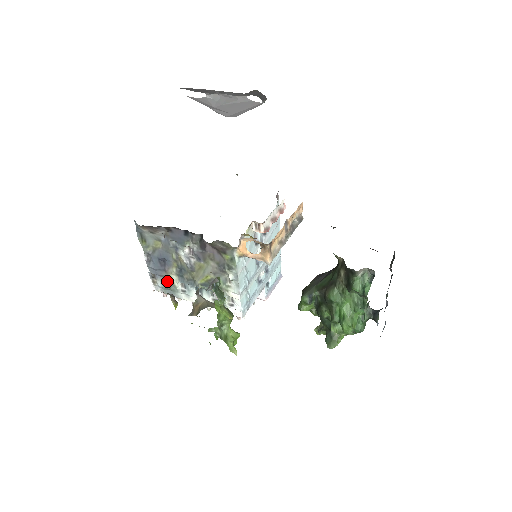
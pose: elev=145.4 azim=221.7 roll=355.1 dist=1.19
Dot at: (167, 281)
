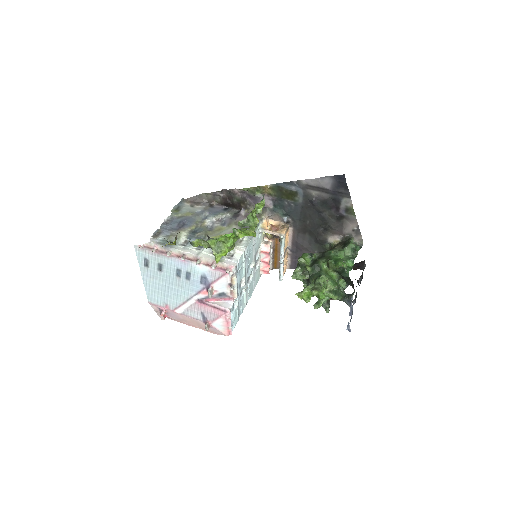
Dot at: (172, 236)
